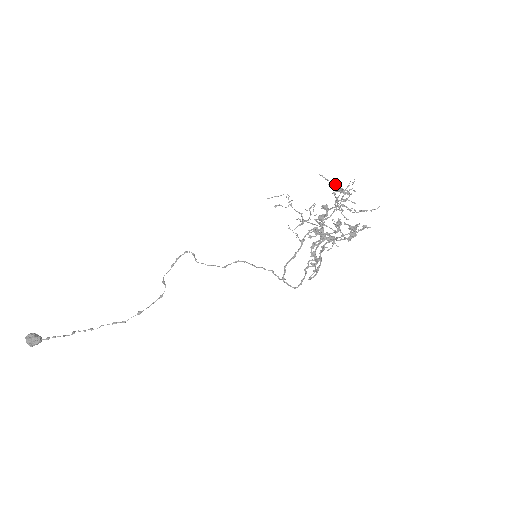
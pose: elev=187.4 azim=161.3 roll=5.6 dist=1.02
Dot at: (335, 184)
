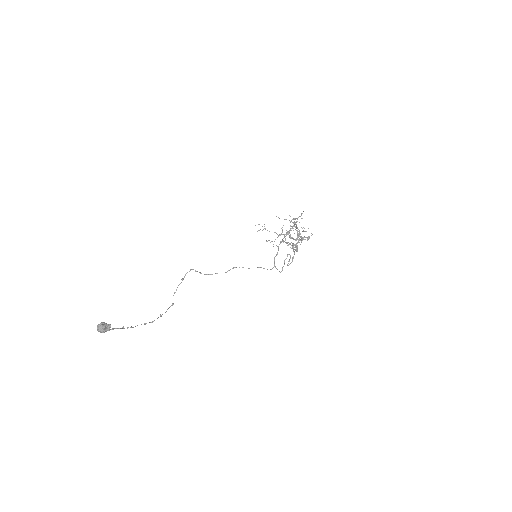
Dot at: (286, 219)
